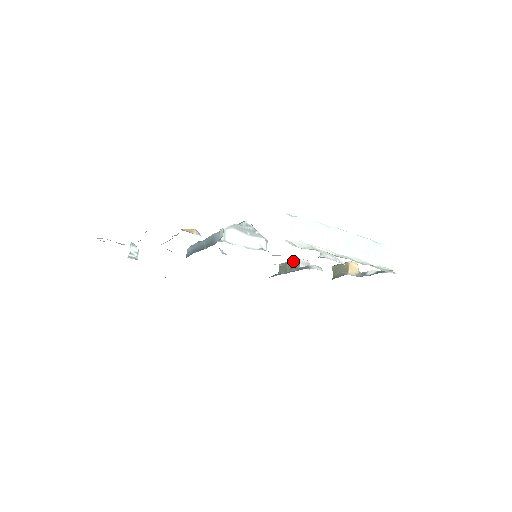
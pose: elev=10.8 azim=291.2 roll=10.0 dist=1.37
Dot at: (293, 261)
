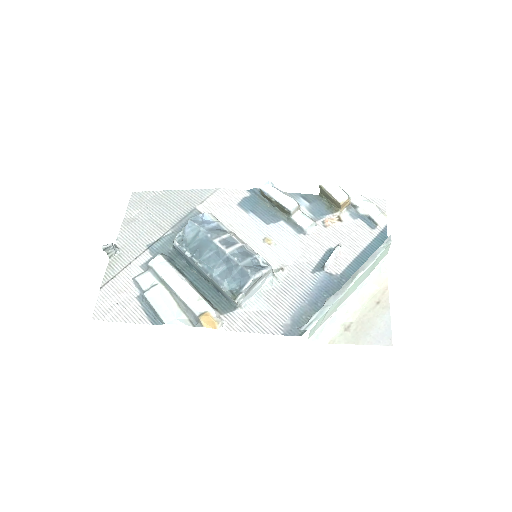
Dot at: (282, 207)
